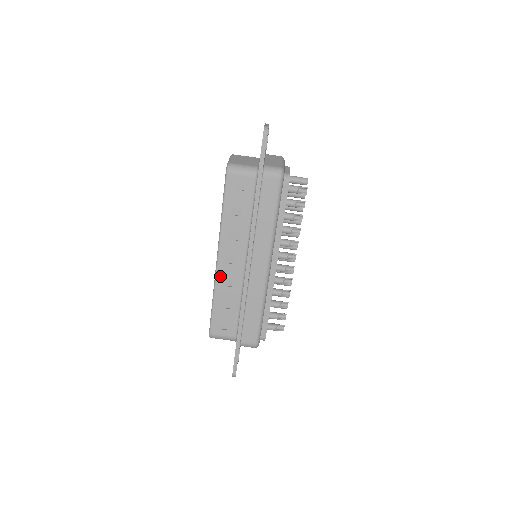
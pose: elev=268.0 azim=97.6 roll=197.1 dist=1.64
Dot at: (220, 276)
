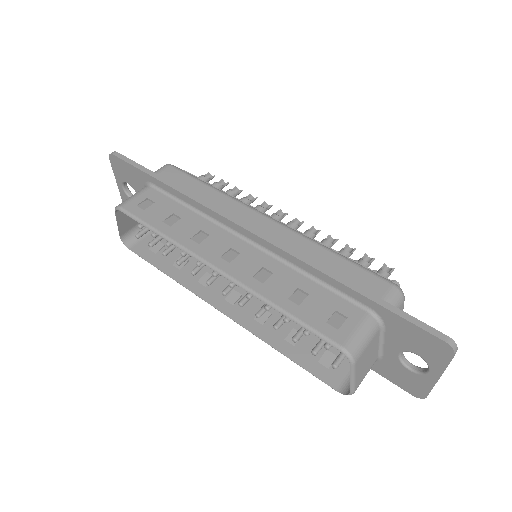
Dot at: (245, 279)
